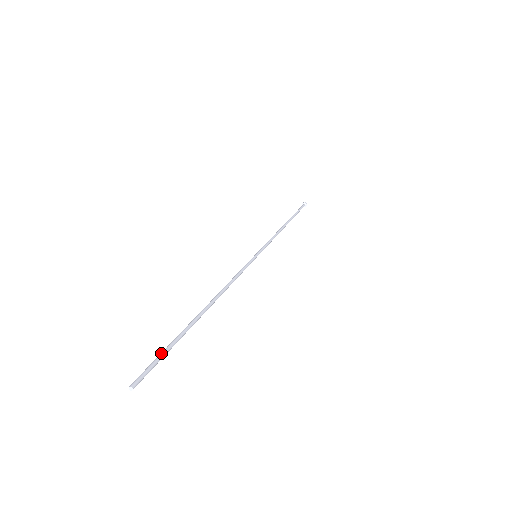
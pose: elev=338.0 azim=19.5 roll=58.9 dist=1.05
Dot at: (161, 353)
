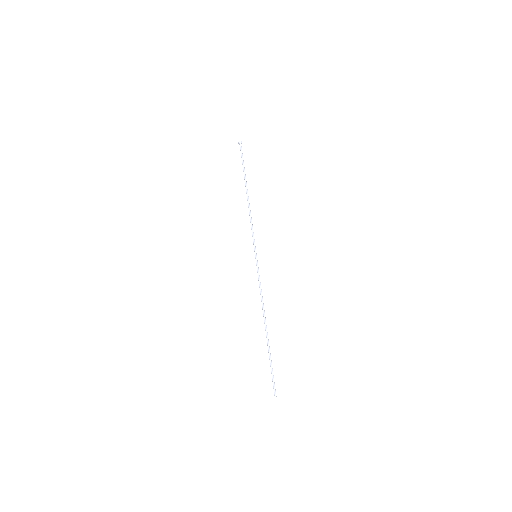
Dot at: (271, 373)
